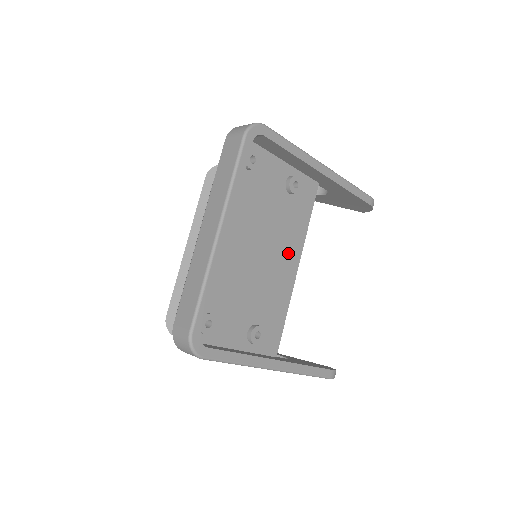
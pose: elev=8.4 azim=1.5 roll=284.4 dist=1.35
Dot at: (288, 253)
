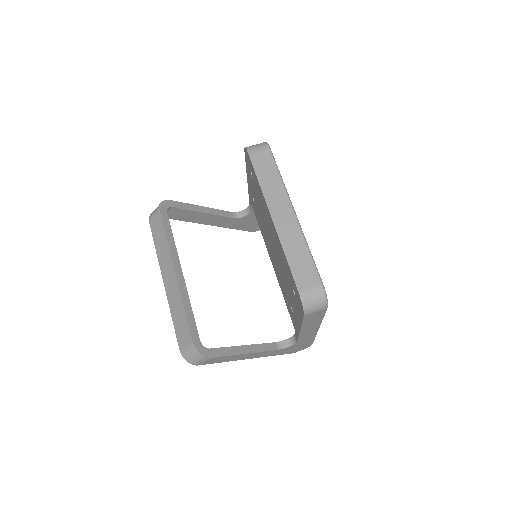
Dot at: occluded
